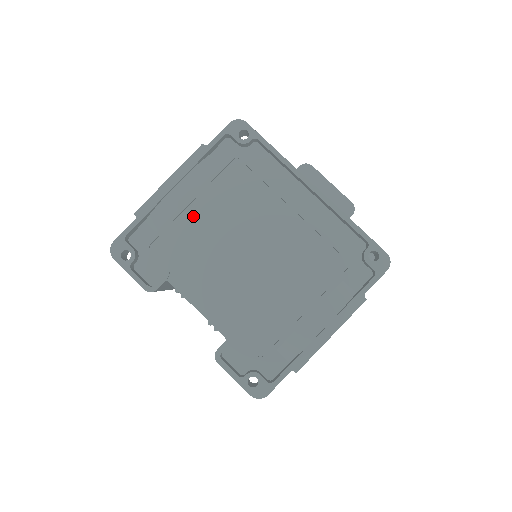
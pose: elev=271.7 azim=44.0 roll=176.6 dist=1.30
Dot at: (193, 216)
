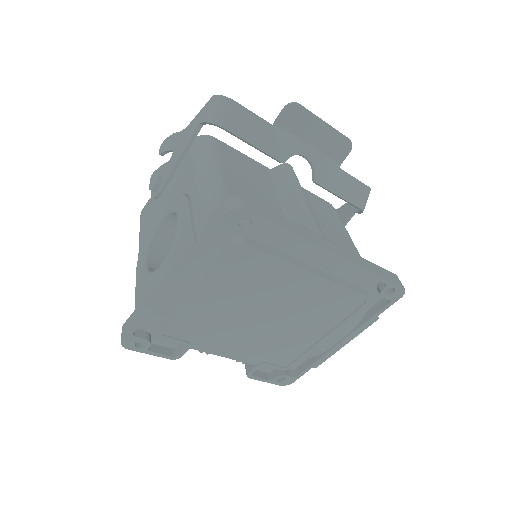
Dot at: (201, 303)
